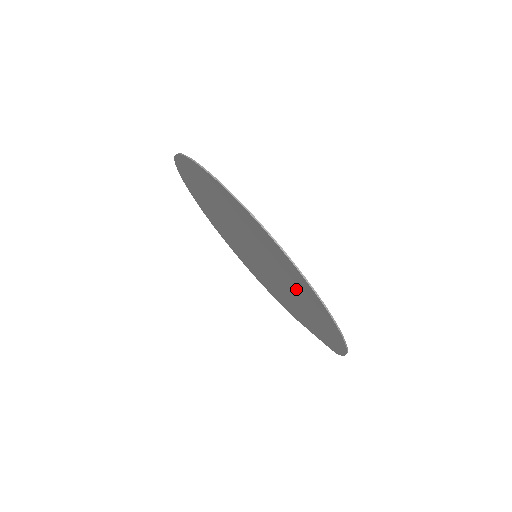
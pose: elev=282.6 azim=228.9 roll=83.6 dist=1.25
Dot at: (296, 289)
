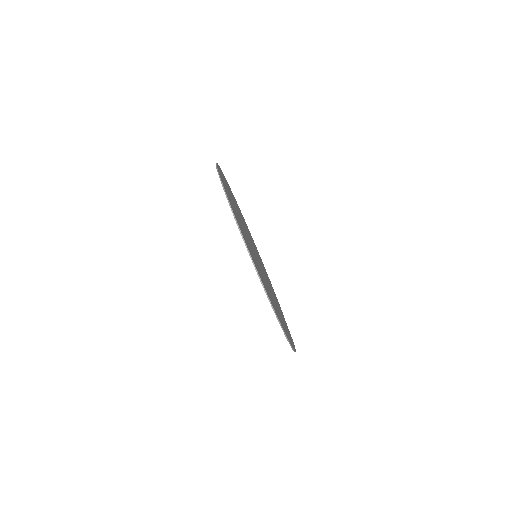
Dot at: occluded
